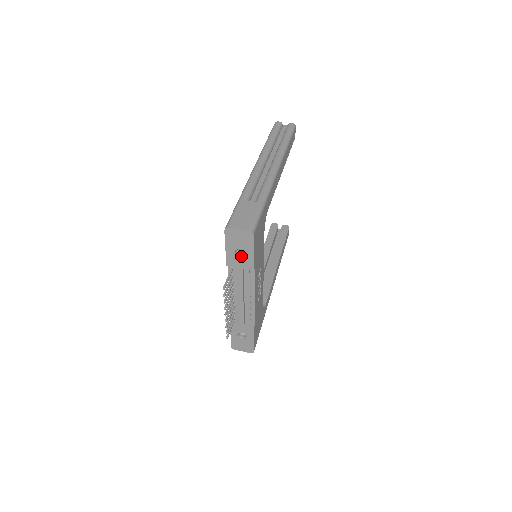
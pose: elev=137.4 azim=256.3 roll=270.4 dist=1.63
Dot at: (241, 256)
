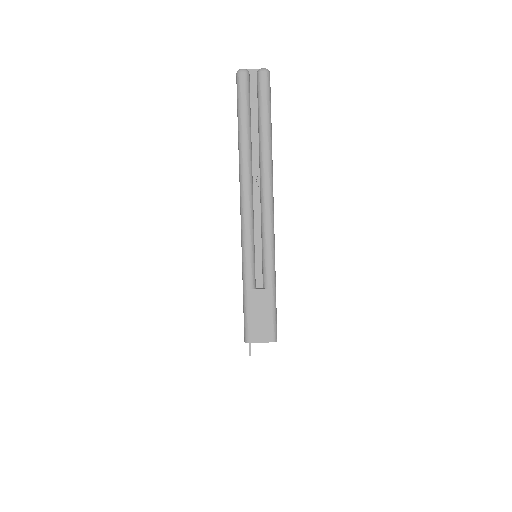
Dot at: occluded
